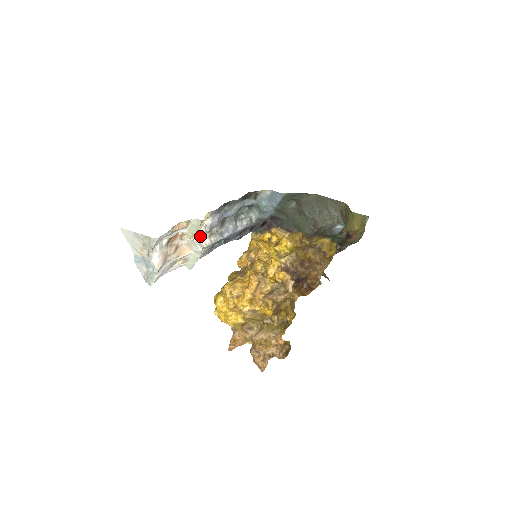
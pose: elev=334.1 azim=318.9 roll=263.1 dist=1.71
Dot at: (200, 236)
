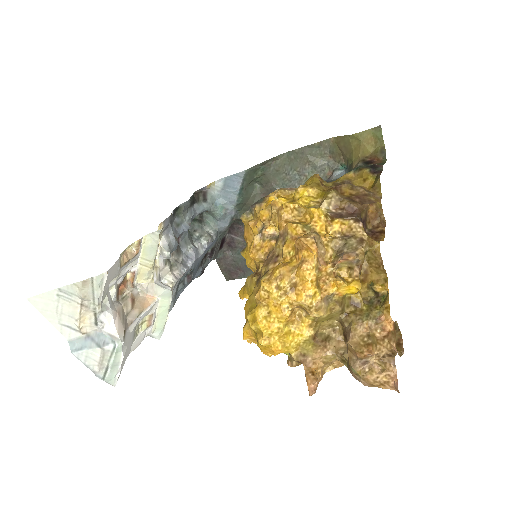
Dot at: (159, 271)
